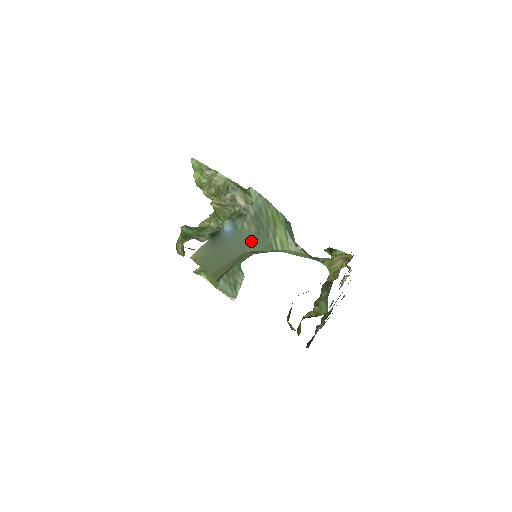
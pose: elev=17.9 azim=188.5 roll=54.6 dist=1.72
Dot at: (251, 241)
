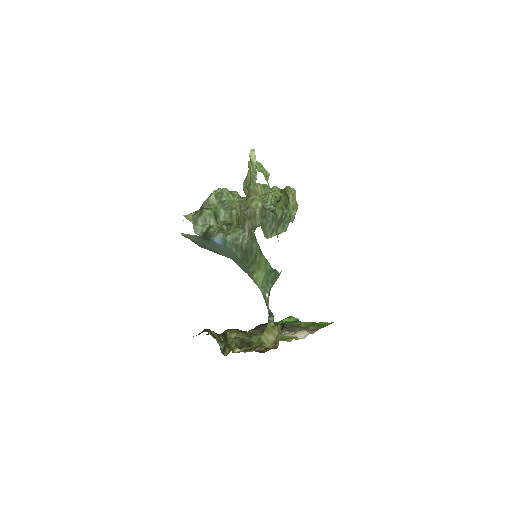
Dot at: (236, 258)
